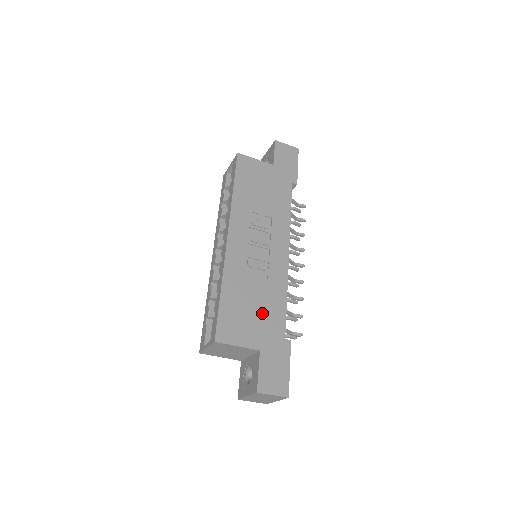
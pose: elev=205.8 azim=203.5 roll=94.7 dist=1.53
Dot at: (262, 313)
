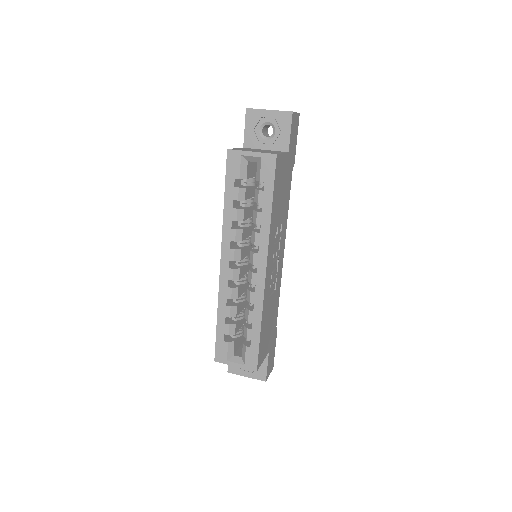
Dot at: (272, 322)
